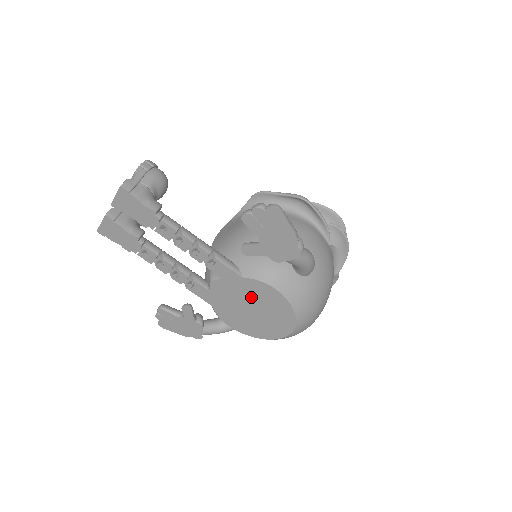
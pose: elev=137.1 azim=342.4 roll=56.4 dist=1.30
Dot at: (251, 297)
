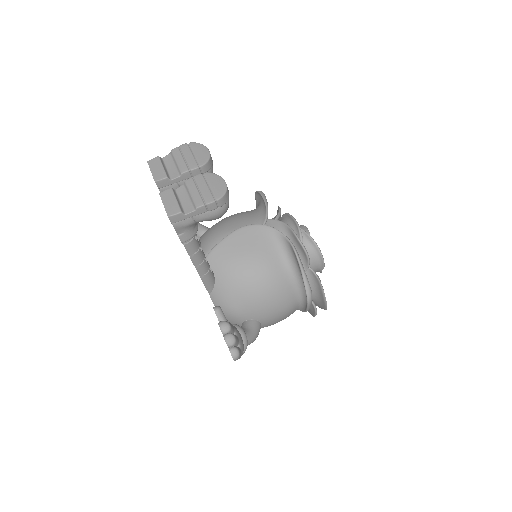
Dot at: occluded
